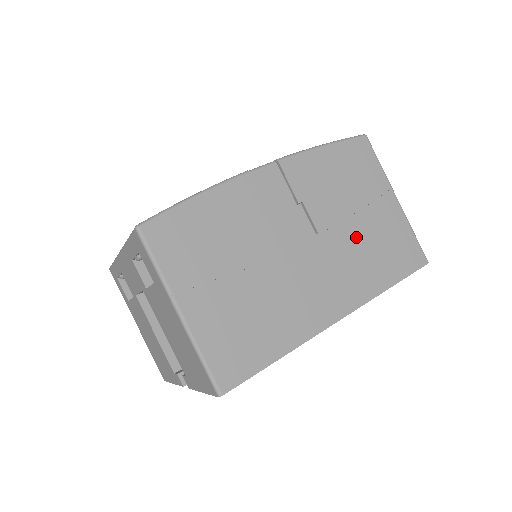
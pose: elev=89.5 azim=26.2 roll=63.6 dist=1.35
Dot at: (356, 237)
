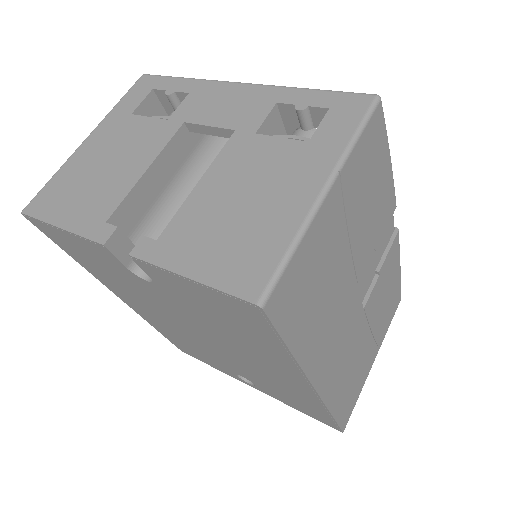
Dot at: (360, 348)
